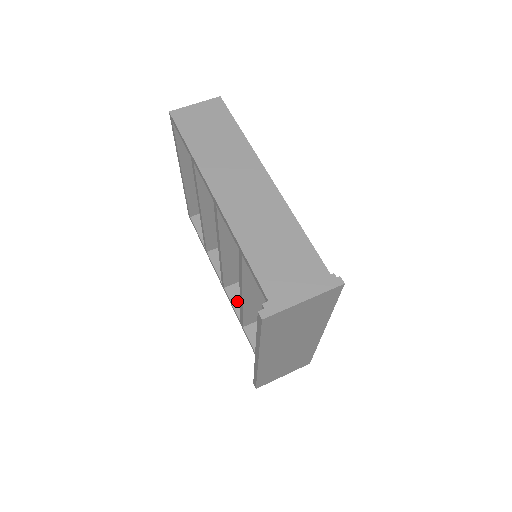
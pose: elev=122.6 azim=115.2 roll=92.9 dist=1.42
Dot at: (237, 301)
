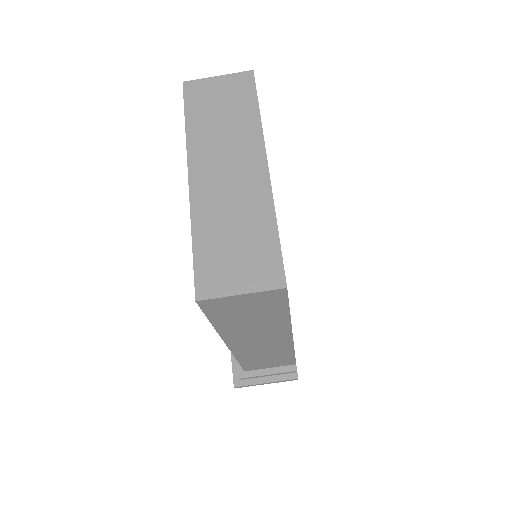
Dot at: occluded
